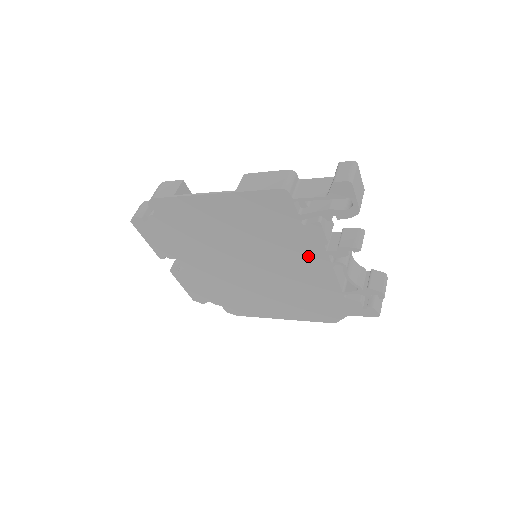
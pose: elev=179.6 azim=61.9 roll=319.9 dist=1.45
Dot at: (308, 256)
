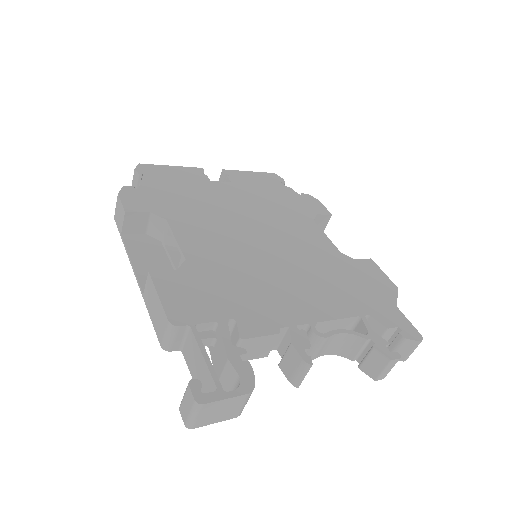
Dot at: occluded
